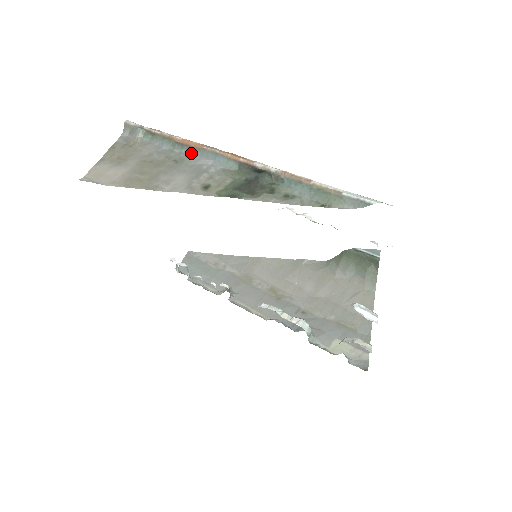
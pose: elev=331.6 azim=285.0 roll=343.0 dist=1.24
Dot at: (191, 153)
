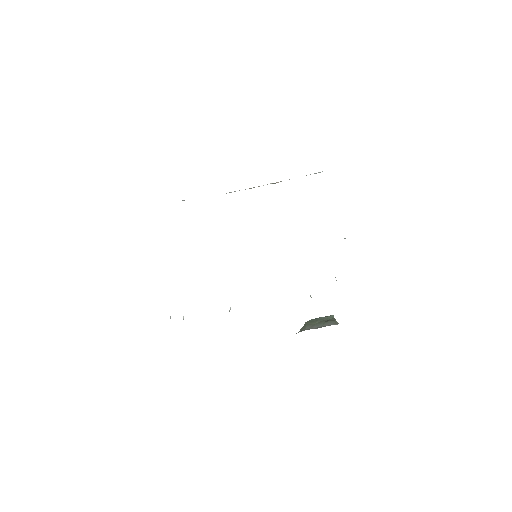
Dot at: occluded
